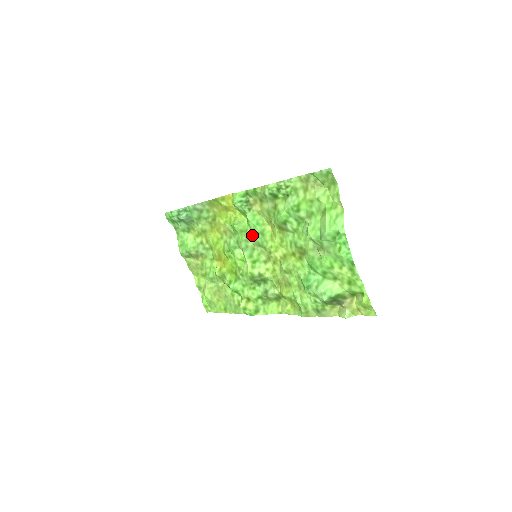
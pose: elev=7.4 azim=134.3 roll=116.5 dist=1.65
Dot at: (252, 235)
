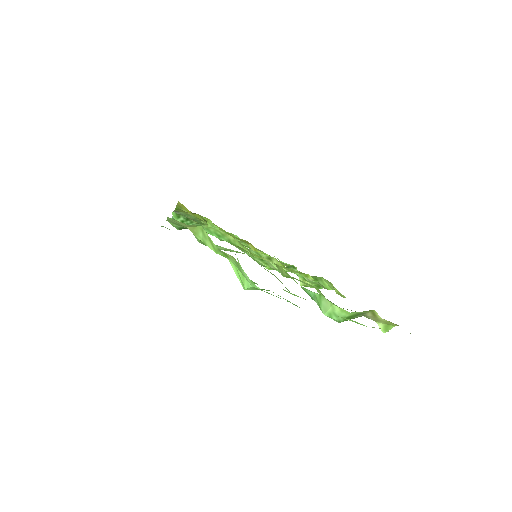
Dot at: occluded
